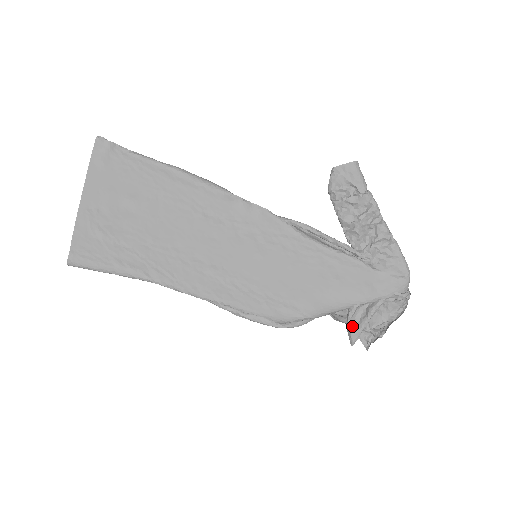
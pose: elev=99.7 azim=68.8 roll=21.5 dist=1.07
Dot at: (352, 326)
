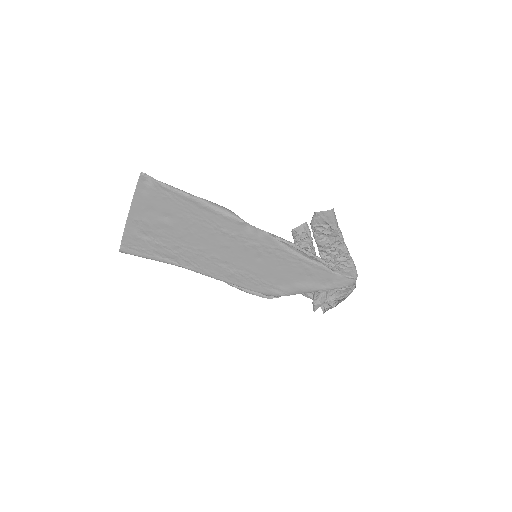
Dot at: (316, 301)
